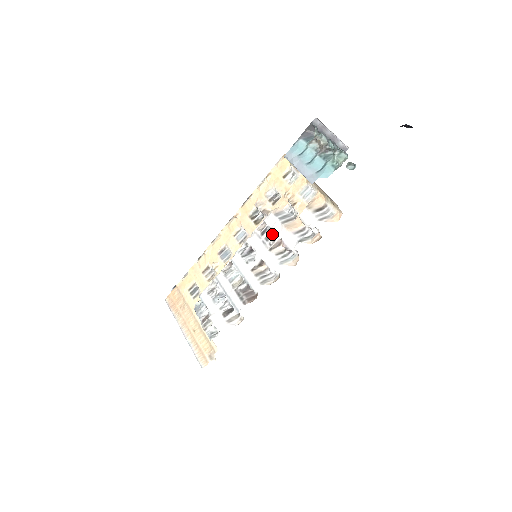
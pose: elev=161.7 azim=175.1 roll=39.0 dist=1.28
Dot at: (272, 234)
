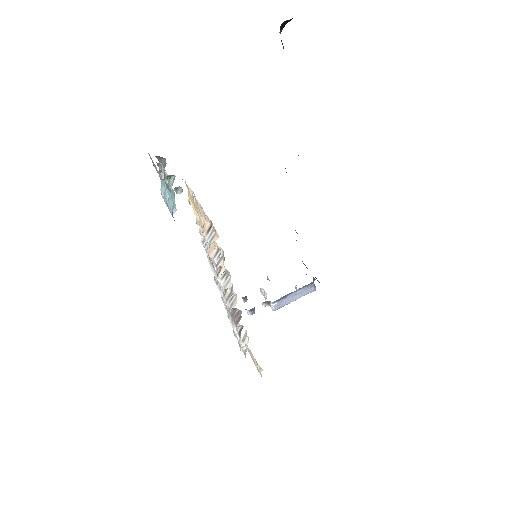
Dot at: occluded
